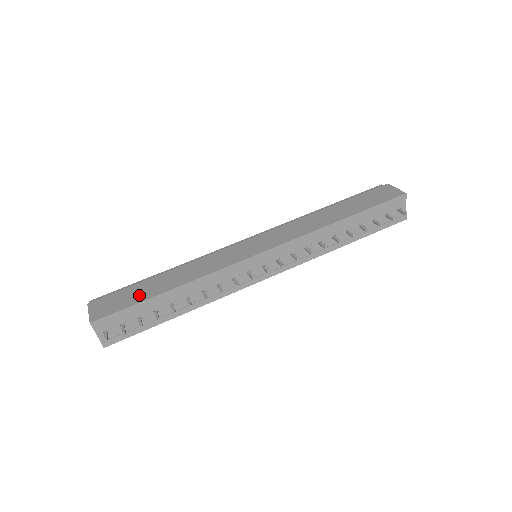
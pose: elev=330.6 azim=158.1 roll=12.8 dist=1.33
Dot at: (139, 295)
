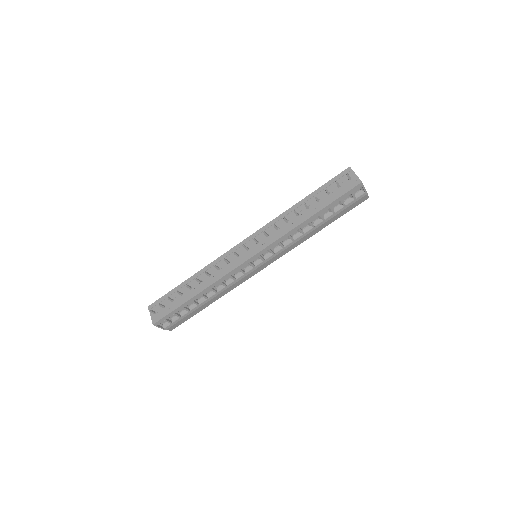
Dot at: occluded
